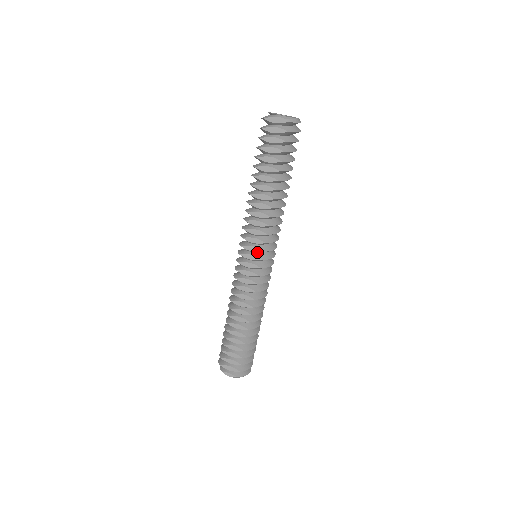
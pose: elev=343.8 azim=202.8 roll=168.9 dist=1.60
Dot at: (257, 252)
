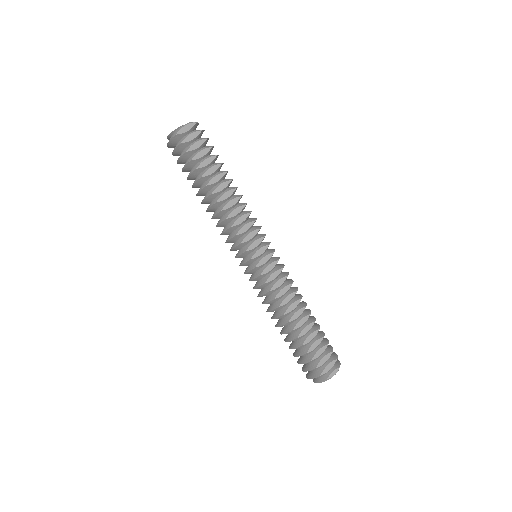
Dot at: (260, 244)
